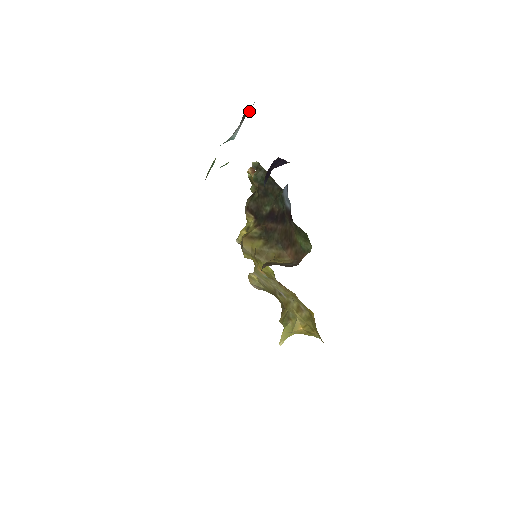
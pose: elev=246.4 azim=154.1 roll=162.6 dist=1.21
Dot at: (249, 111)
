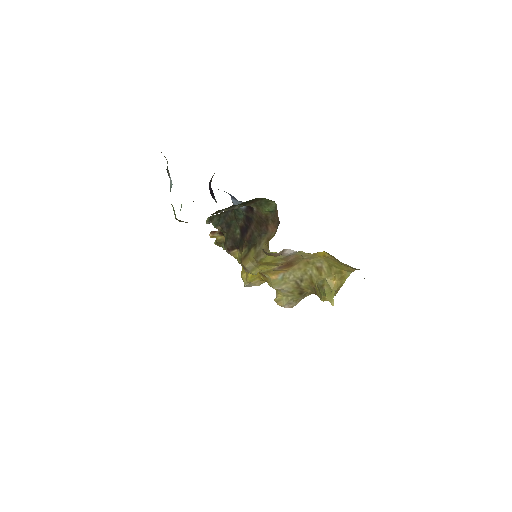
Dot at: occluded
